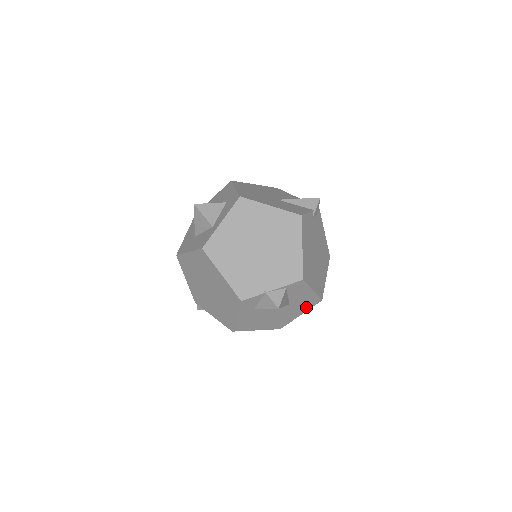
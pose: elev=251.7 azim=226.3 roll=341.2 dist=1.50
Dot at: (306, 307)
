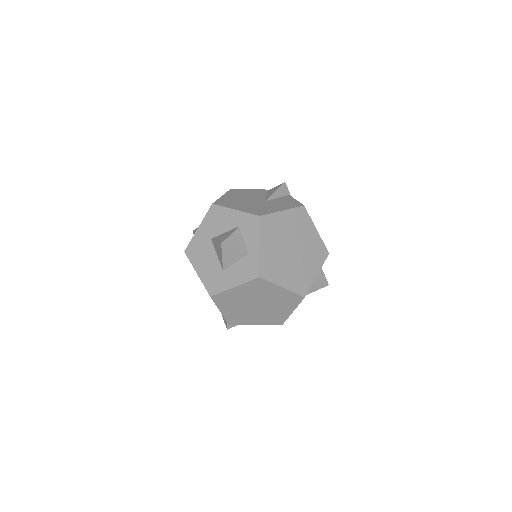
Dot at: occluded
